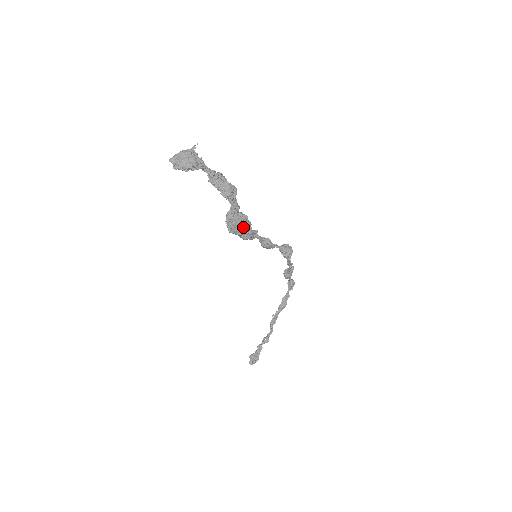
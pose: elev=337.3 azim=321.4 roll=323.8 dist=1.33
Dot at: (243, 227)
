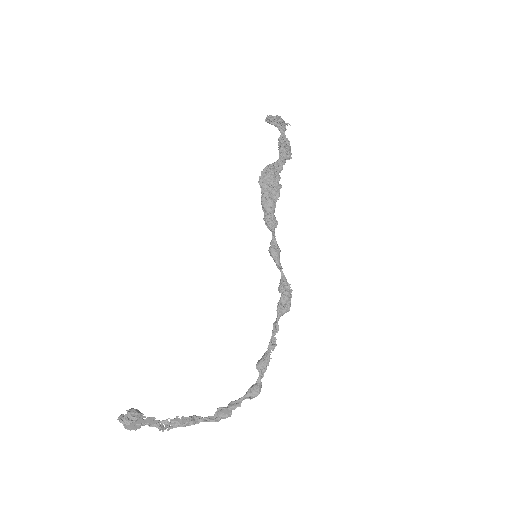
Dot at: (272, 187)
